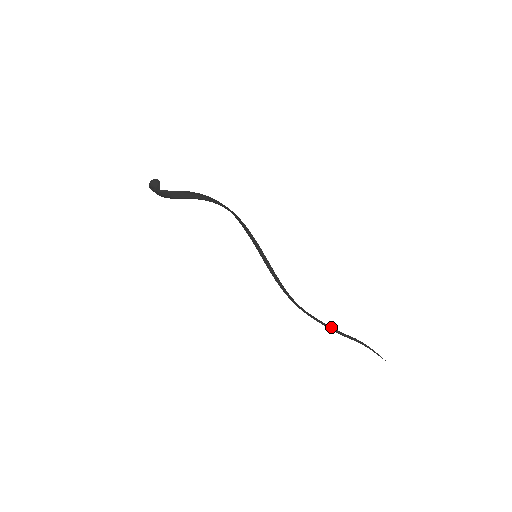
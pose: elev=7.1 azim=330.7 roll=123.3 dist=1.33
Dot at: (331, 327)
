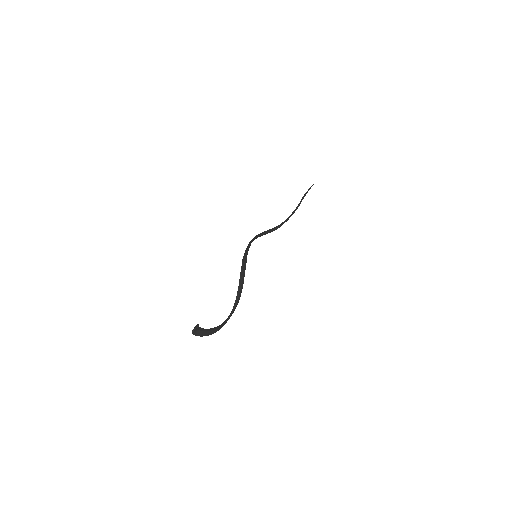
Dot at: (292, 214)
